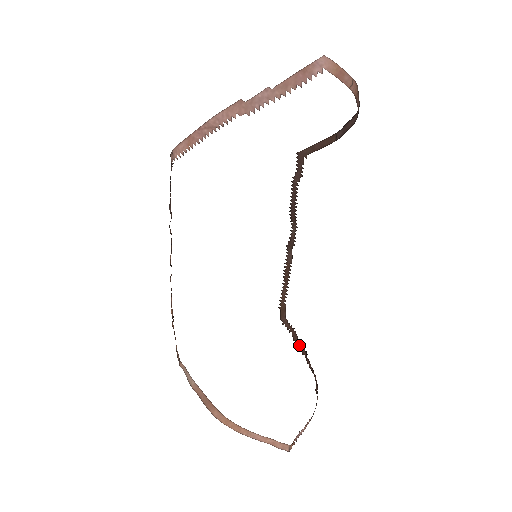
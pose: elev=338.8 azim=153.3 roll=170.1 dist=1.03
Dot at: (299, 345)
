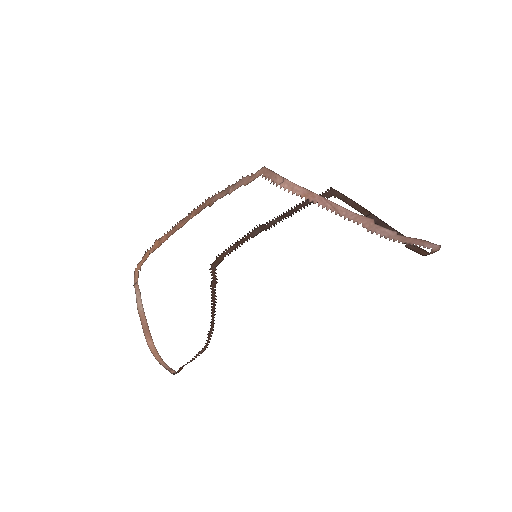
Dot at: (213, 293)
